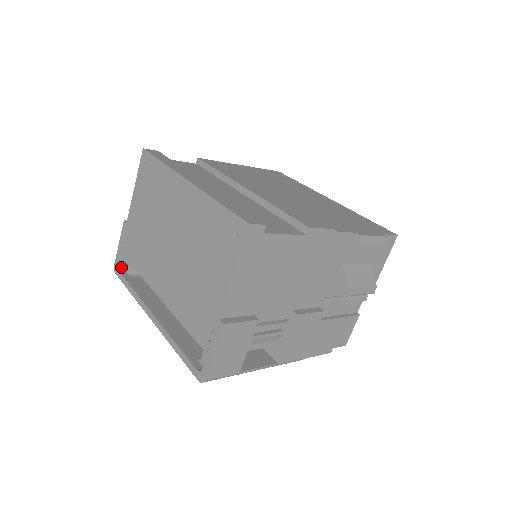
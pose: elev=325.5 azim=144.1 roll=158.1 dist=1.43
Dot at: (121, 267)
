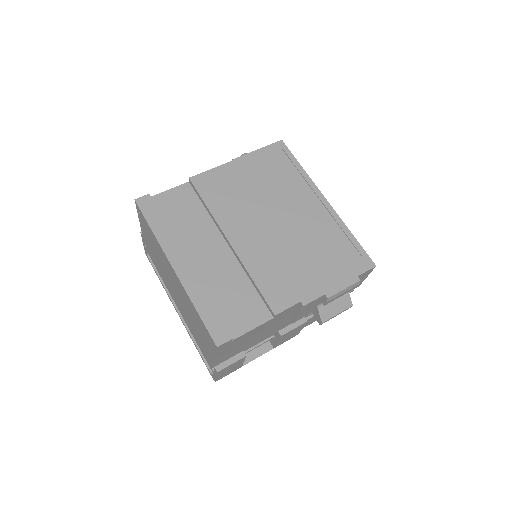
Dot at: occluded
